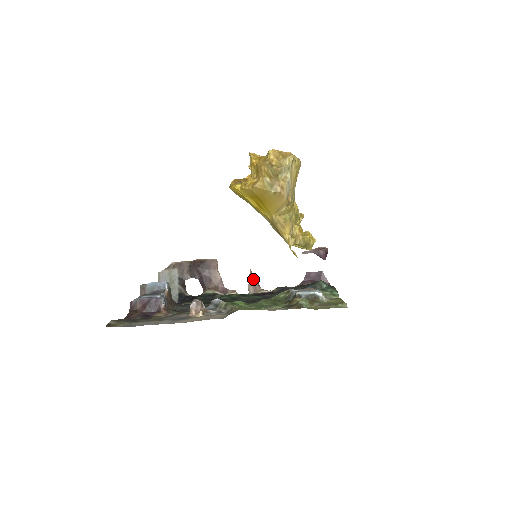
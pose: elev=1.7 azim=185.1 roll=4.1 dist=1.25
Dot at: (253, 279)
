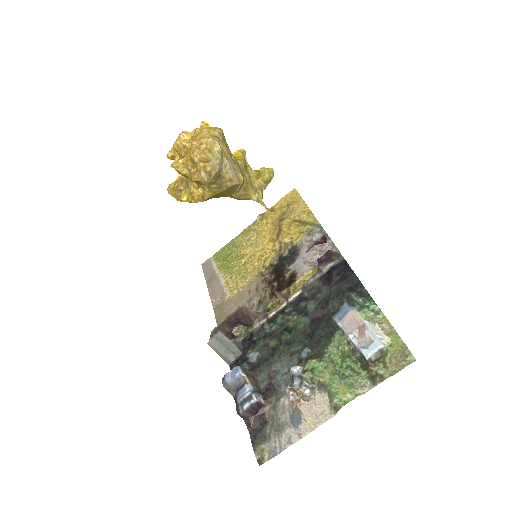
Dot at: (280, 294)
